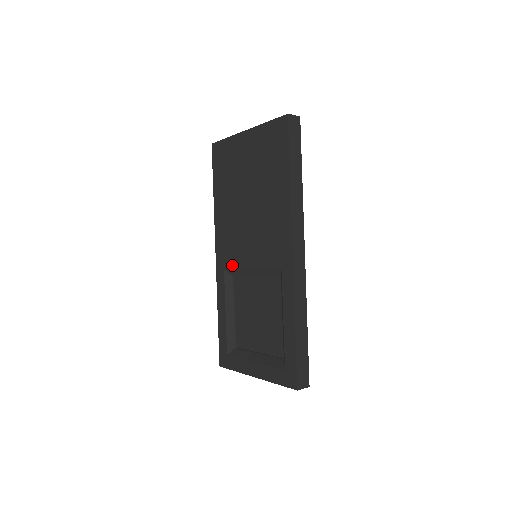
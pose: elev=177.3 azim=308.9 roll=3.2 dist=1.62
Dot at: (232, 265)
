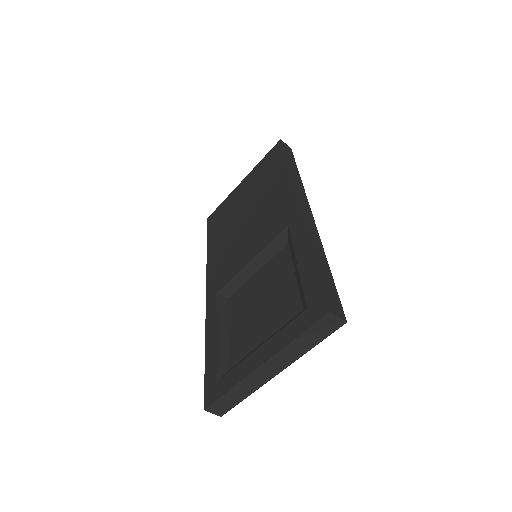
Dot at: (227, 279)
